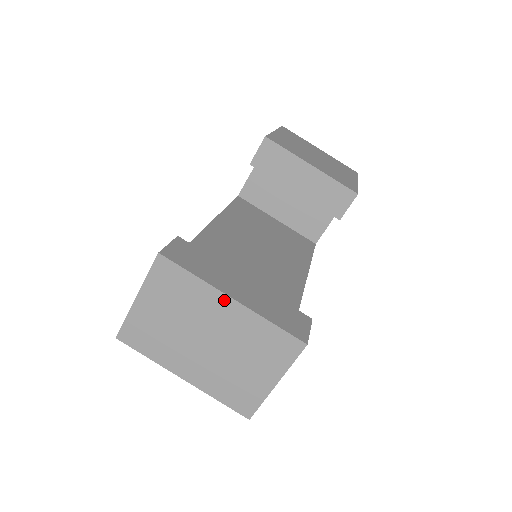
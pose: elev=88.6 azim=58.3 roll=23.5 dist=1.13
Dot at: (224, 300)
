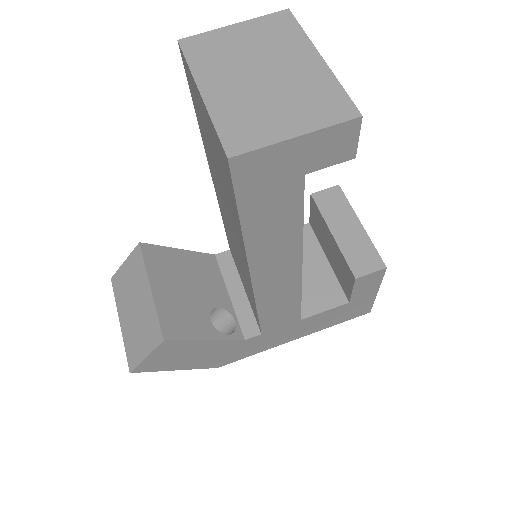
Dot at: (312, 54)
